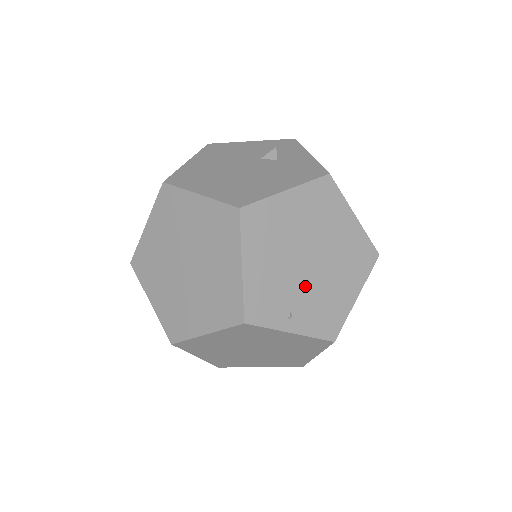
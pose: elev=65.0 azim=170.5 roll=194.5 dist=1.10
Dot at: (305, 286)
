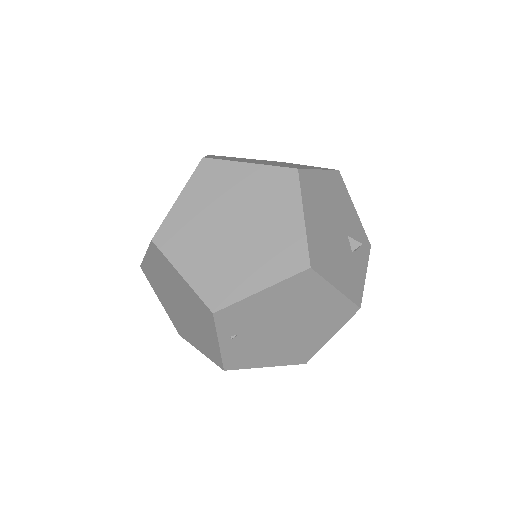
Dot at: (262, 334)
